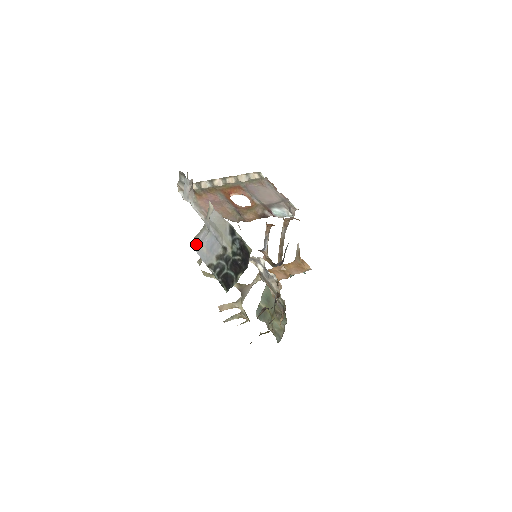
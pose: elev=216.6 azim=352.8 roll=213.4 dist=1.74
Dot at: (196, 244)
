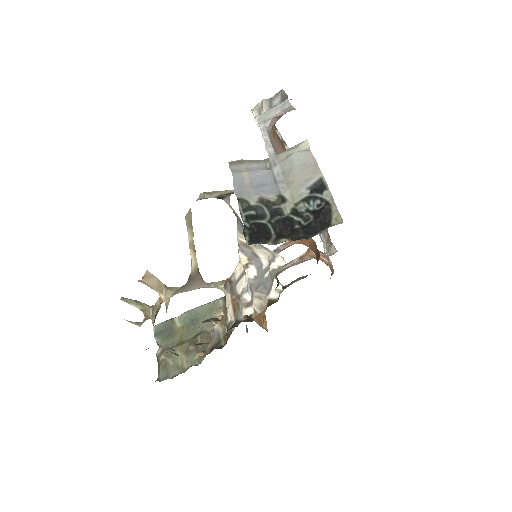
Dot at: (238, 167)
